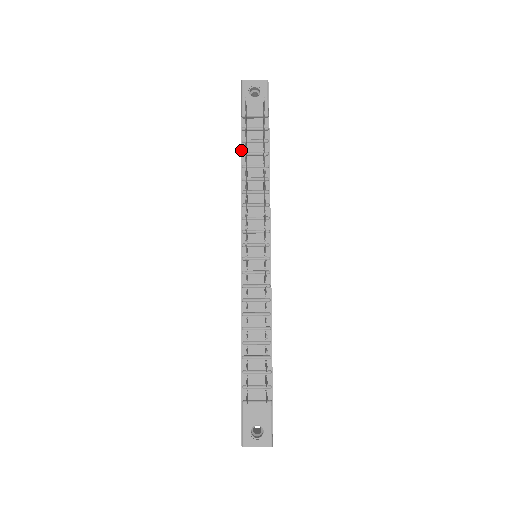
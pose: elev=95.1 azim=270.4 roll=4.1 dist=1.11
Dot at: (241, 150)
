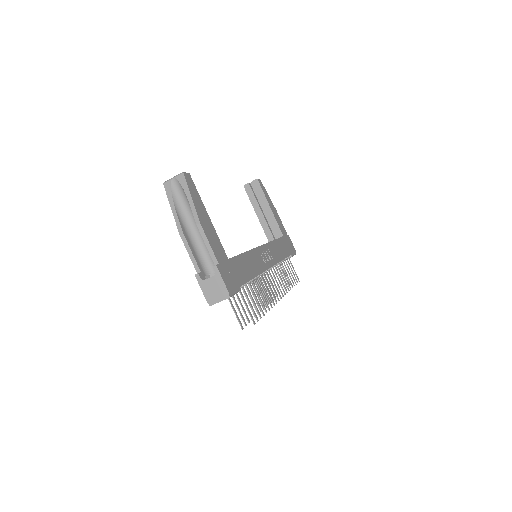
Dot at: occluded
